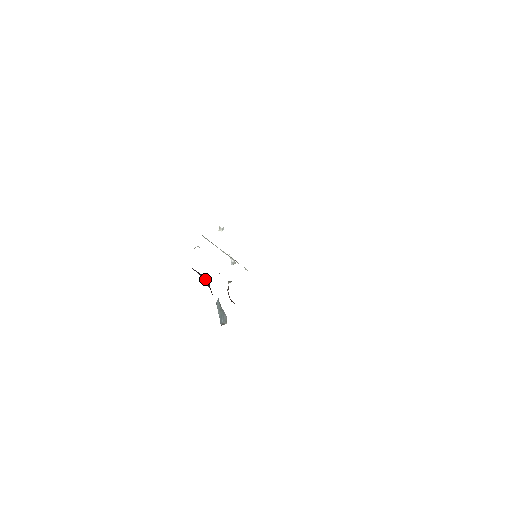
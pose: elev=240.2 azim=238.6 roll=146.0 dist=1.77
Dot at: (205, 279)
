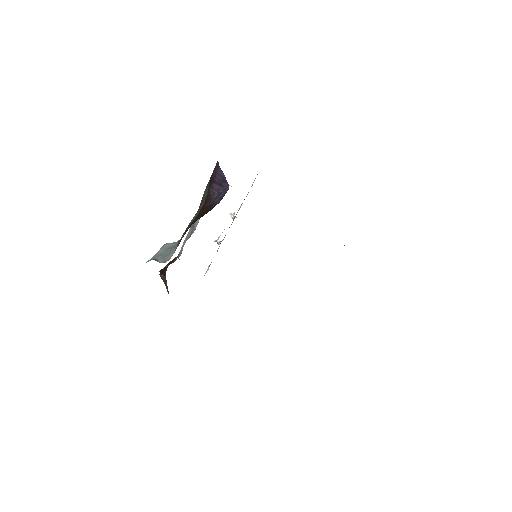
Dot at: (217, 198)
